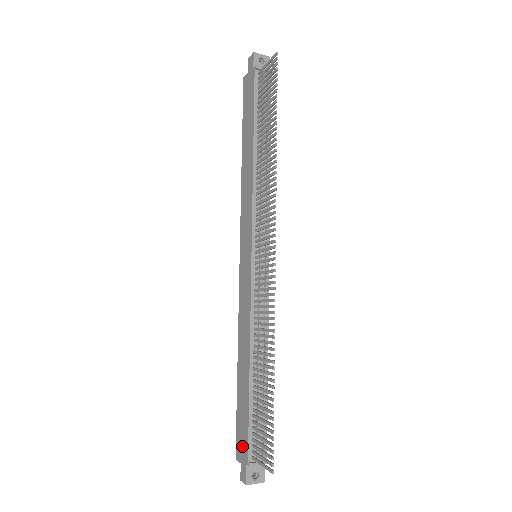
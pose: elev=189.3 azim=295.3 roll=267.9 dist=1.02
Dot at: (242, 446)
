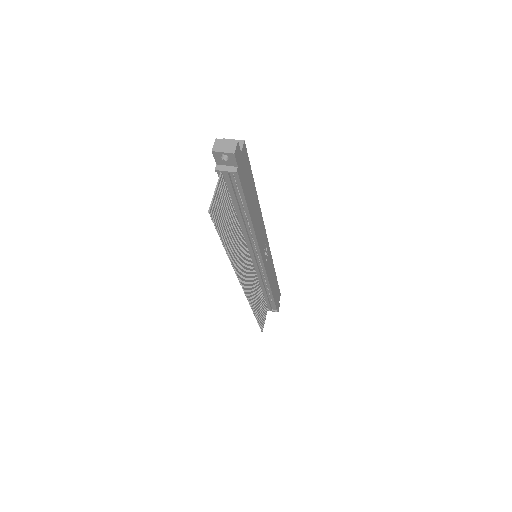
Dot at: occluded
